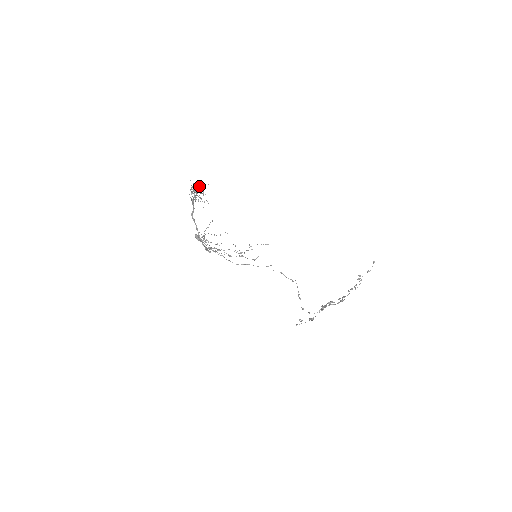
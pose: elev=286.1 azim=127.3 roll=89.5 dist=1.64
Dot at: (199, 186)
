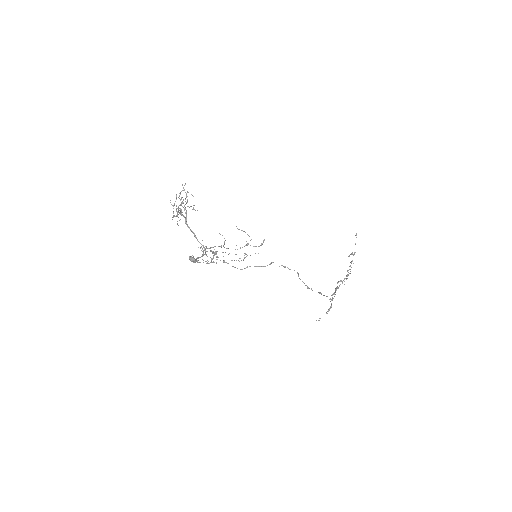
Dot at: (179, 205)
